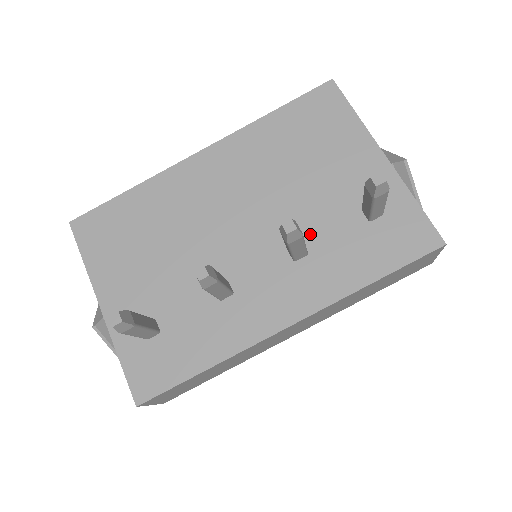
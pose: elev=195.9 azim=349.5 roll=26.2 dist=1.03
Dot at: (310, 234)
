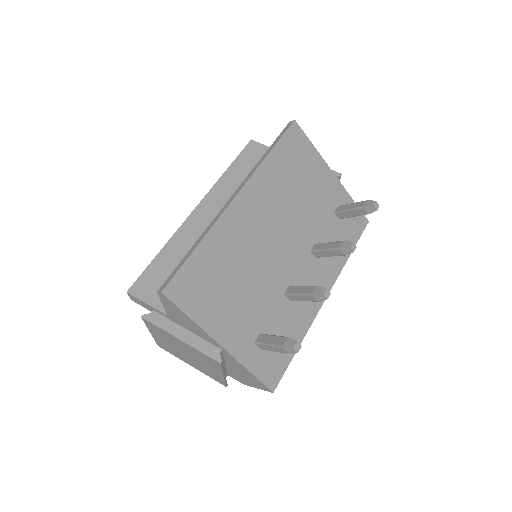
Dot at: (318, 237)
